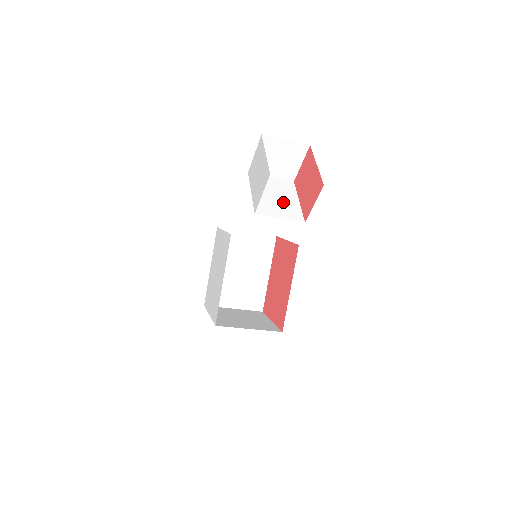
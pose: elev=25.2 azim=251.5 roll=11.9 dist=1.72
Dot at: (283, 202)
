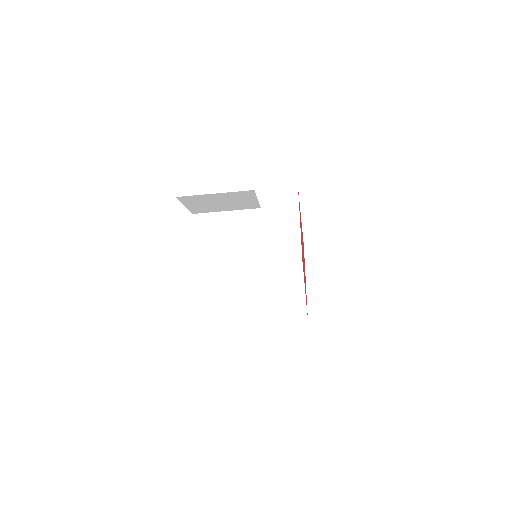
Dot at: (238, 263)
